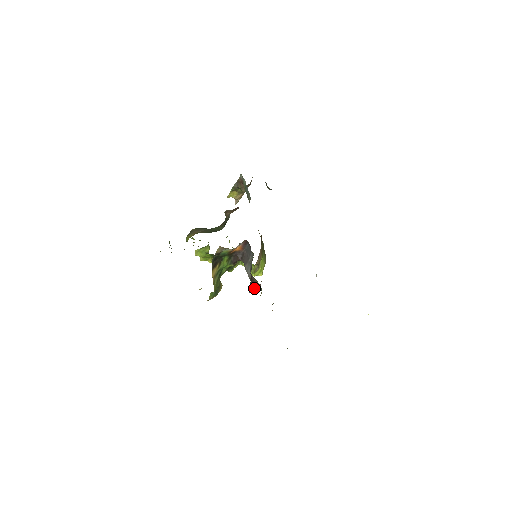
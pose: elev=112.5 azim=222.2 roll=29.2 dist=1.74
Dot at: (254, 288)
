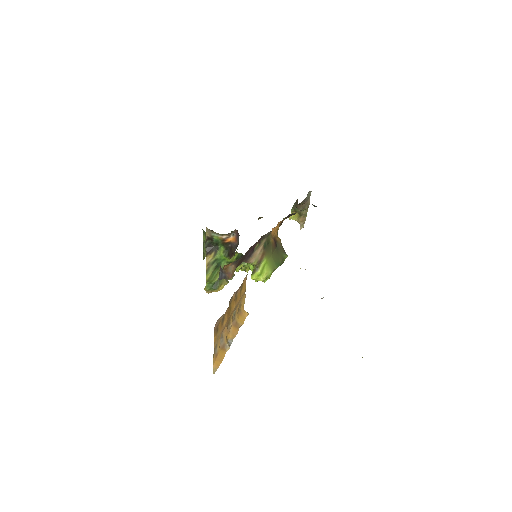
Dot at: (222, 274)
